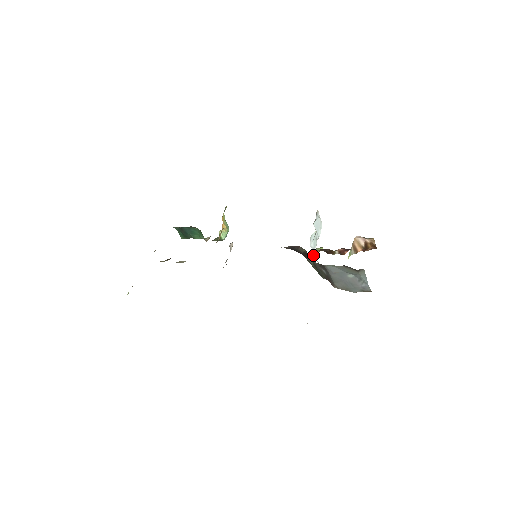
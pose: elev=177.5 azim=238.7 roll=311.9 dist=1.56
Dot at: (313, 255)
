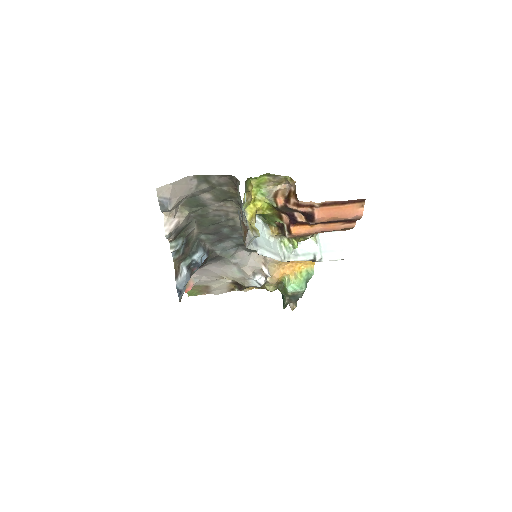
Dot at: (271, 234)
